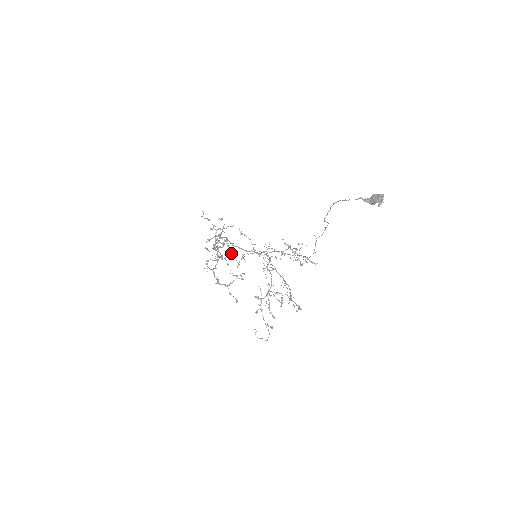
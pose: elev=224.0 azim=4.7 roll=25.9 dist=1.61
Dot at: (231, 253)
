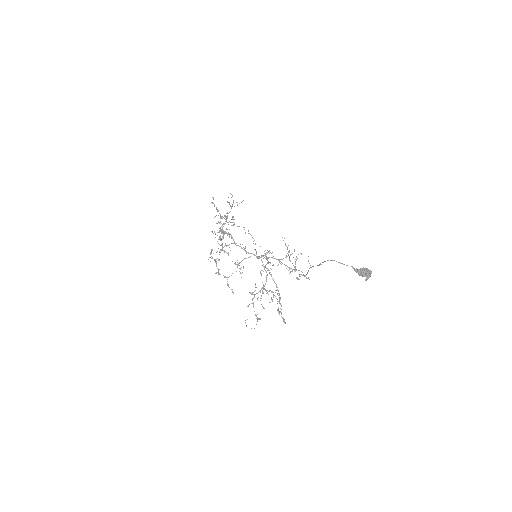
Dot at: occluded
